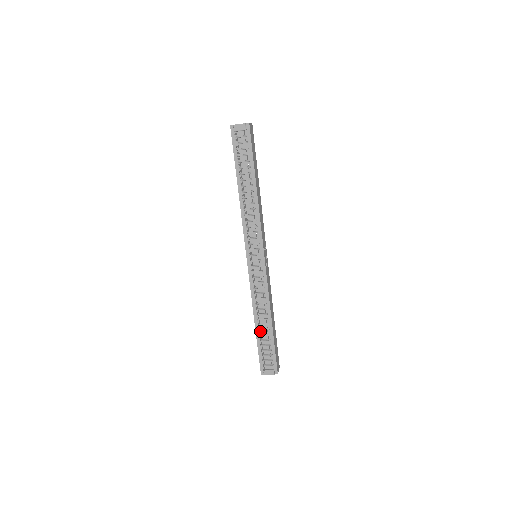
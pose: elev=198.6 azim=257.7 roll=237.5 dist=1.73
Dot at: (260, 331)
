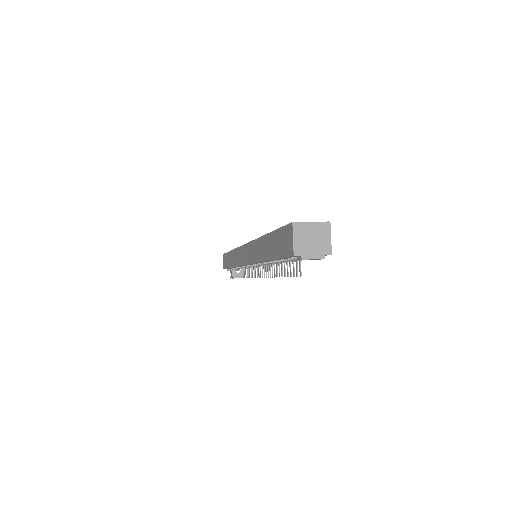
Dot at: occluded
